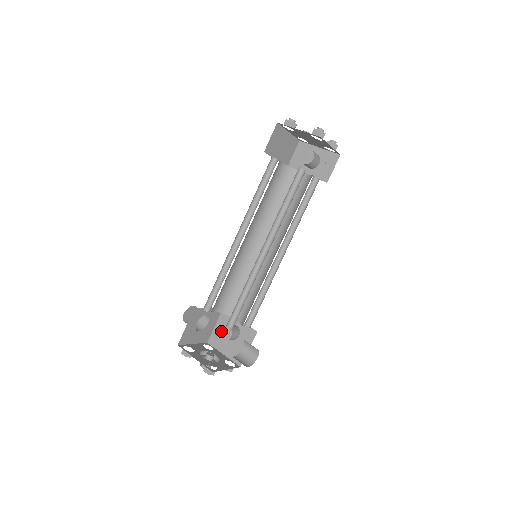
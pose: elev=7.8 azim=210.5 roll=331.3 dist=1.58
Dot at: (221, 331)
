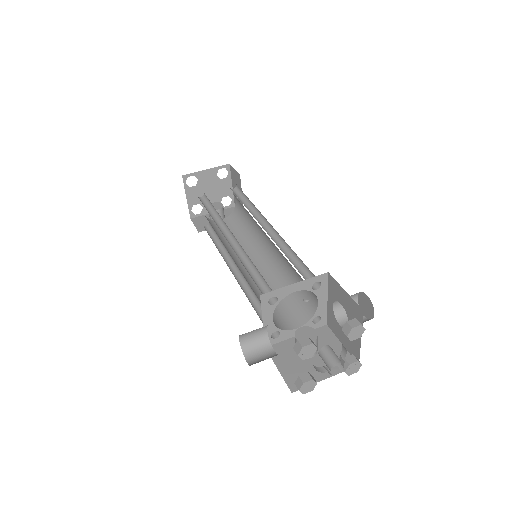
Dot at: (299, 338)
